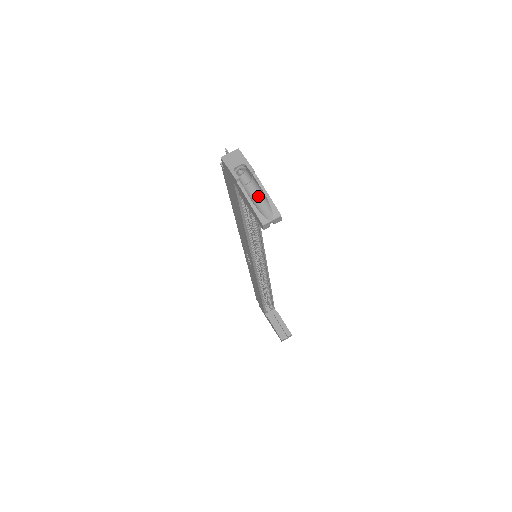
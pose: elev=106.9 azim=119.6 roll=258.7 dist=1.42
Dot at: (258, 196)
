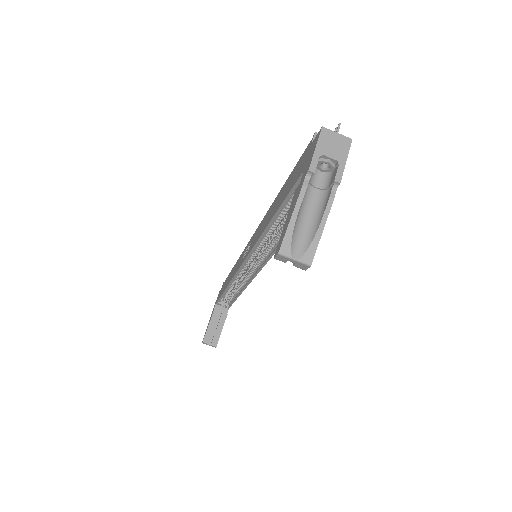
Dot at: (312, 215)
